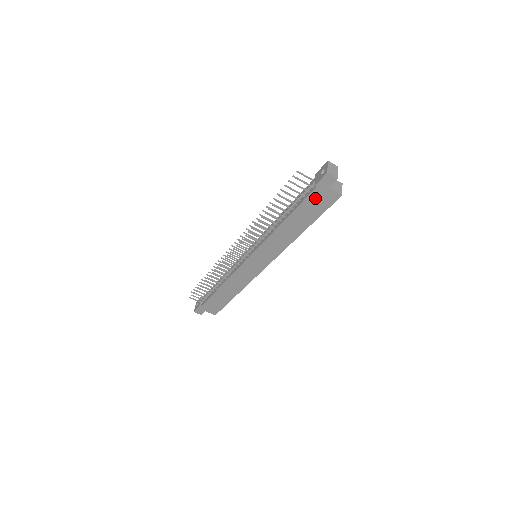
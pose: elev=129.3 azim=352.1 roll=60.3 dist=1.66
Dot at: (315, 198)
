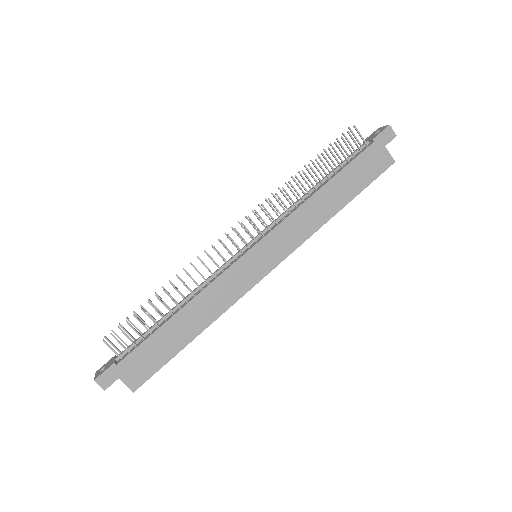
Dot at: (368, 158)
